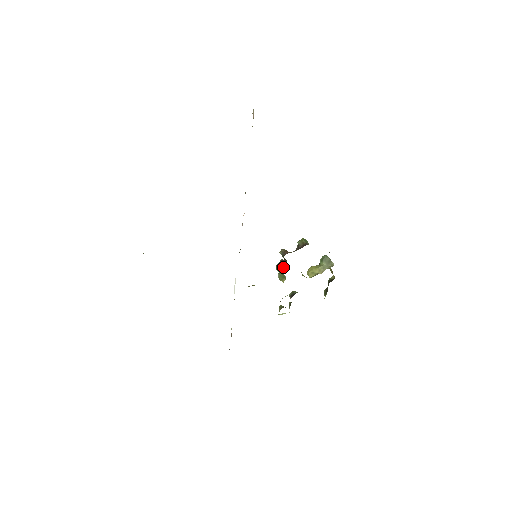
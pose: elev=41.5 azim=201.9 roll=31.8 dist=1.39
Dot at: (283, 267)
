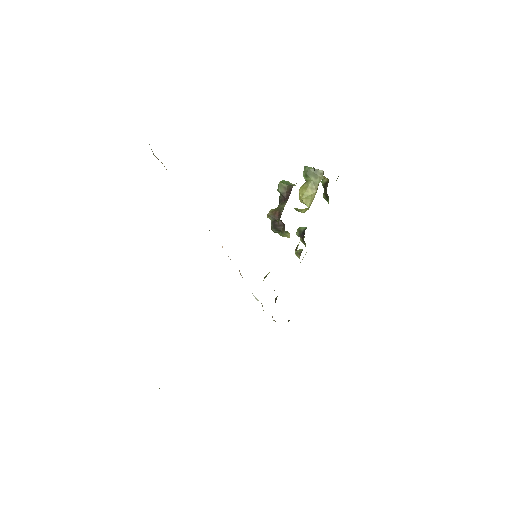
Dot at: (282, 229)
